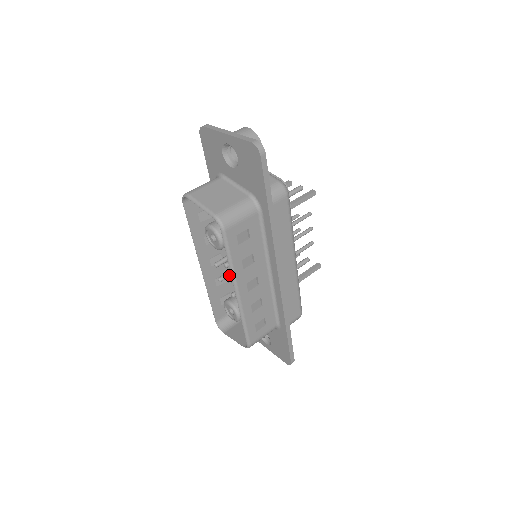
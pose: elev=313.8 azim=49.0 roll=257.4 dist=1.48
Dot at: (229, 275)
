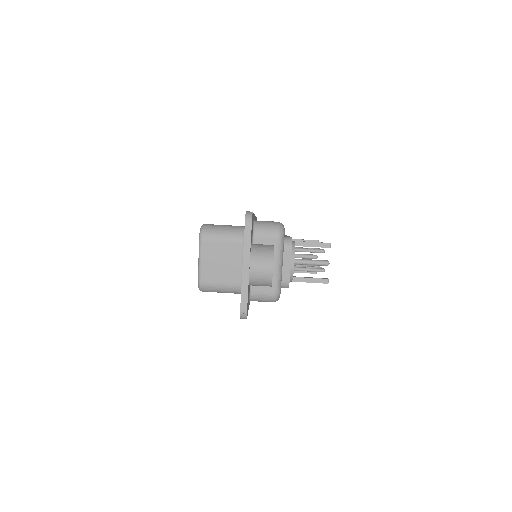
Dot at: occluded
